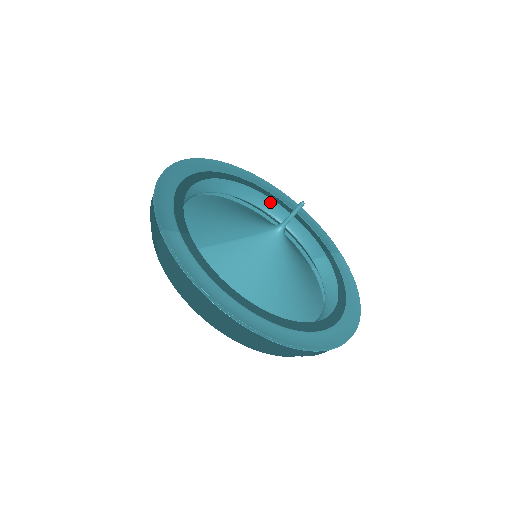
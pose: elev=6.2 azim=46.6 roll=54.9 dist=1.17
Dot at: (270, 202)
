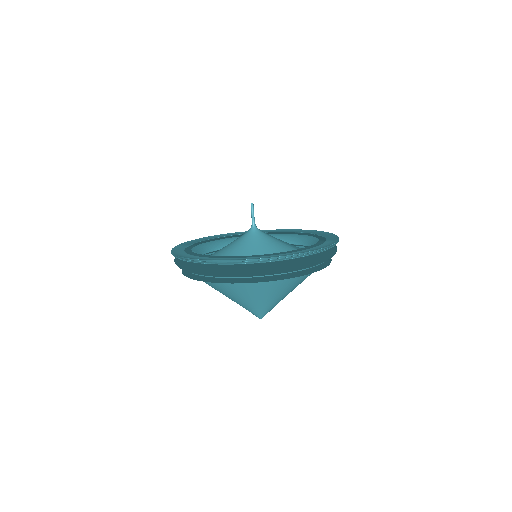
Dot at: (302, 238)
